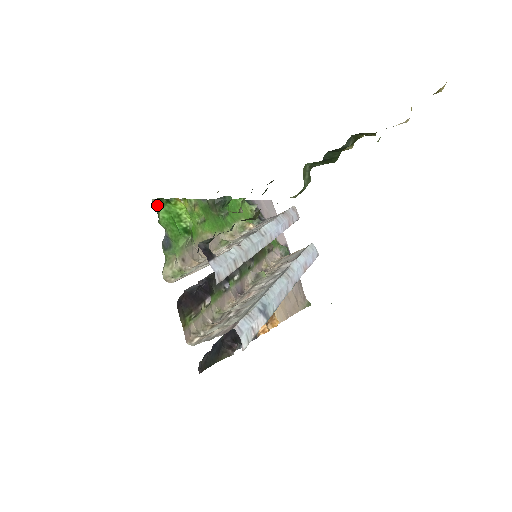
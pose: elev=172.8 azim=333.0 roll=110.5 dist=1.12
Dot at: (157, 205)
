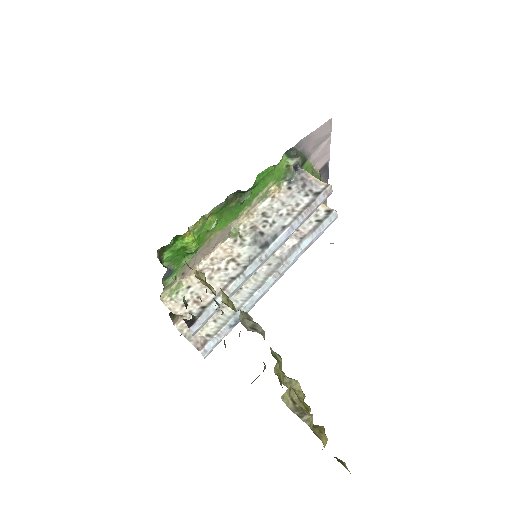
Dot at: (163, 250)
